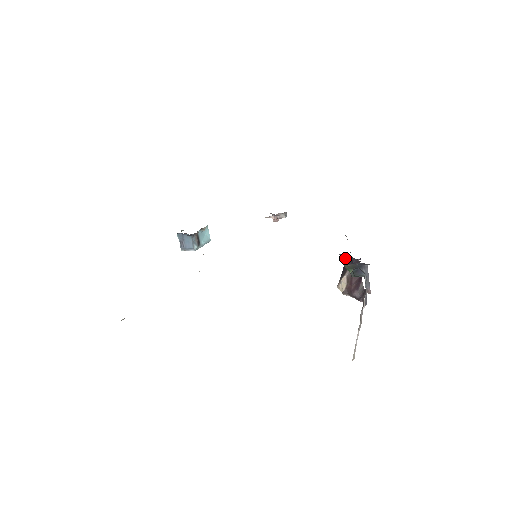
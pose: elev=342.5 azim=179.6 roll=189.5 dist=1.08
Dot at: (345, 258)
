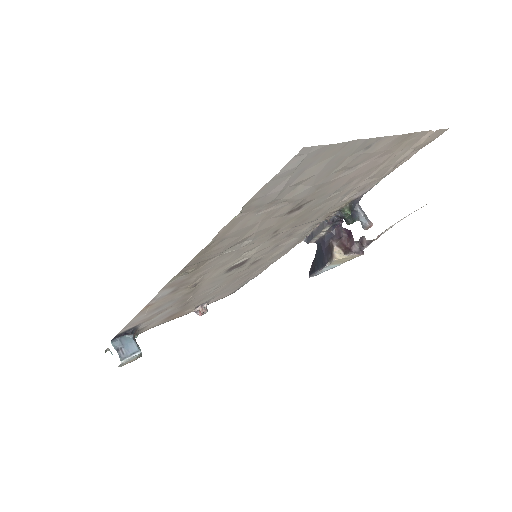
Dot at: (332, 222)
